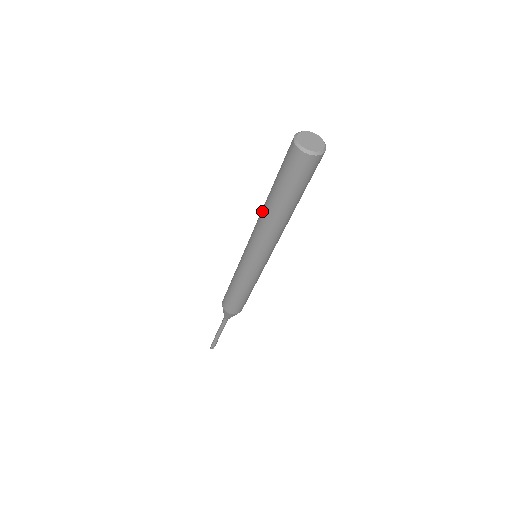
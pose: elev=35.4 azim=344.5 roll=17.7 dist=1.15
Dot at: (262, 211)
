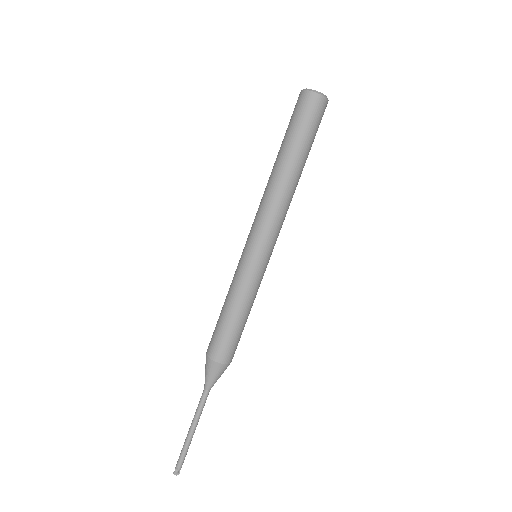
Dot at: (268, 181)
